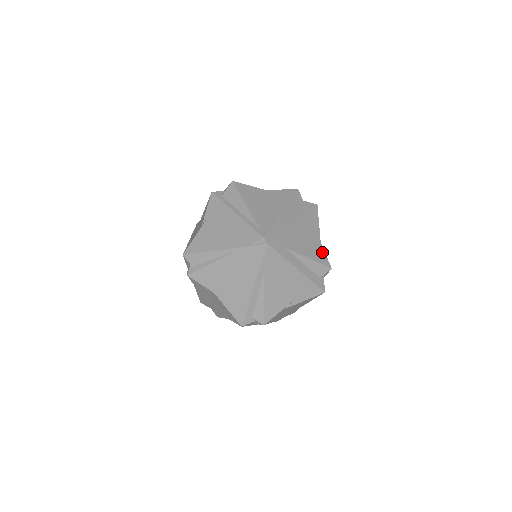
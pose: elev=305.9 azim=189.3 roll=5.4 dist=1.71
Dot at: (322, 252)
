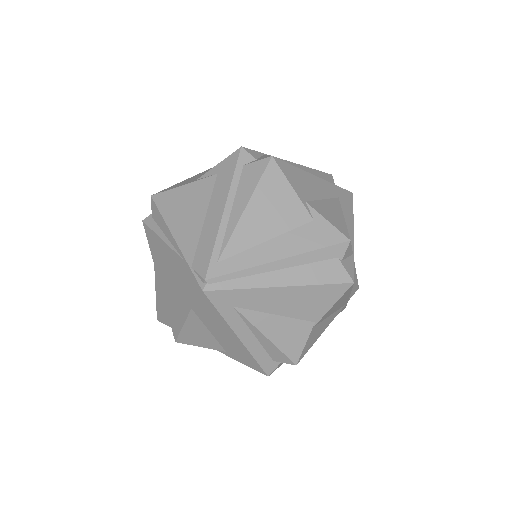
Dot at: (301, 340)
